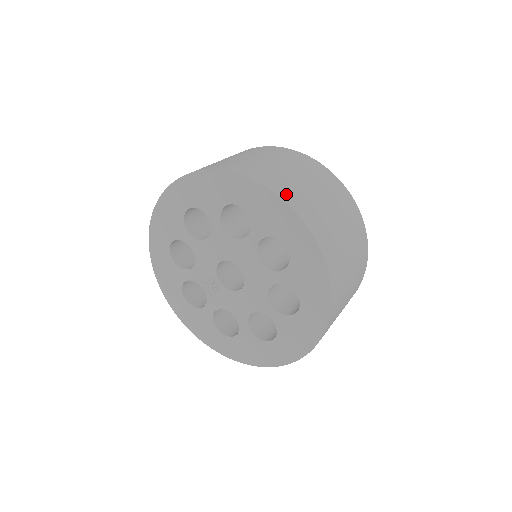
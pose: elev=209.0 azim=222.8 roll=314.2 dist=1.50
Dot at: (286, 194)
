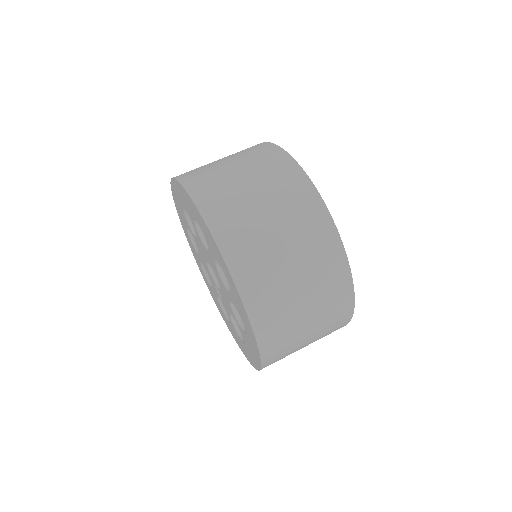
Dot at: (186, 176)
